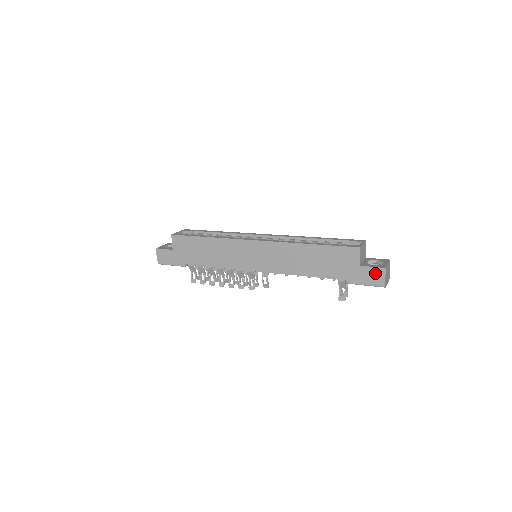
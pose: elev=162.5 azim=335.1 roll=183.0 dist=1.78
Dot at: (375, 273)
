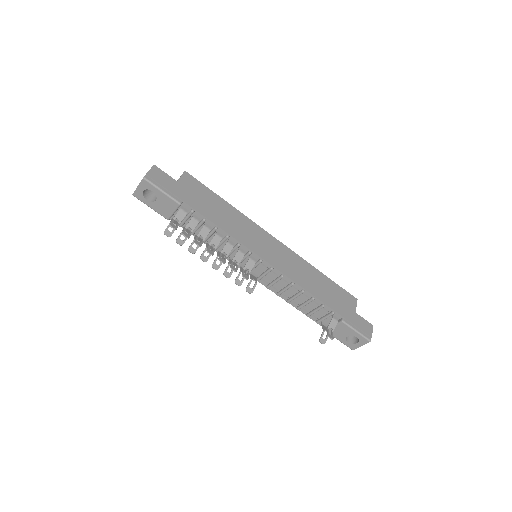
Dot at: (366, 325)
